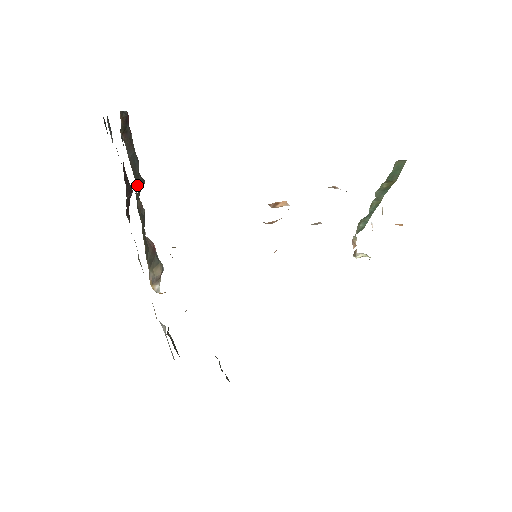
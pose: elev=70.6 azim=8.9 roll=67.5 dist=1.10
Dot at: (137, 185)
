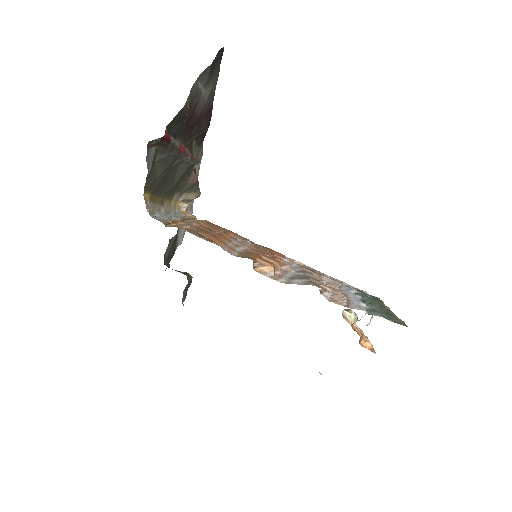
Dot at: (163, 173)
